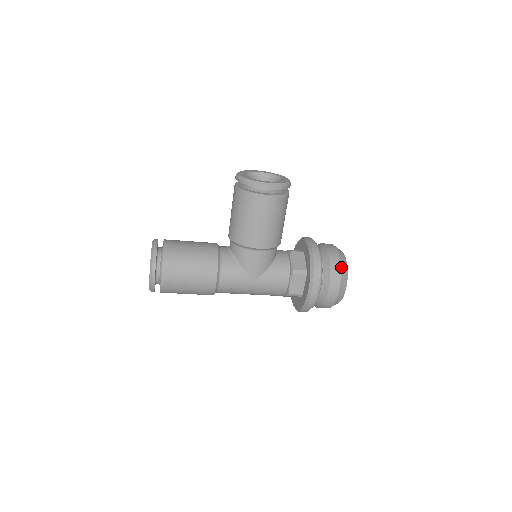
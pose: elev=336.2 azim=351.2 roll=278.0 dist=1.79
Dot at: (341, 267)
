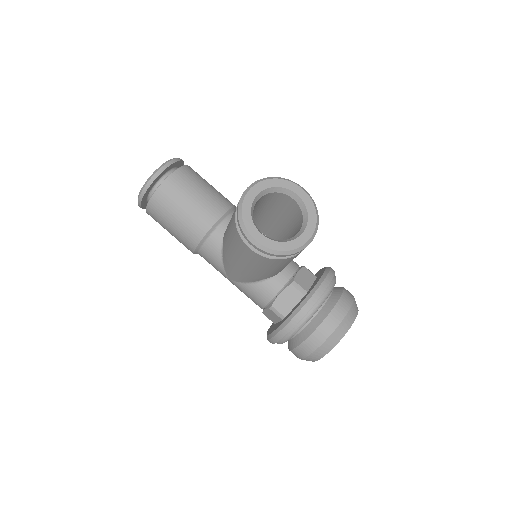
Dot at: (318, 348)
